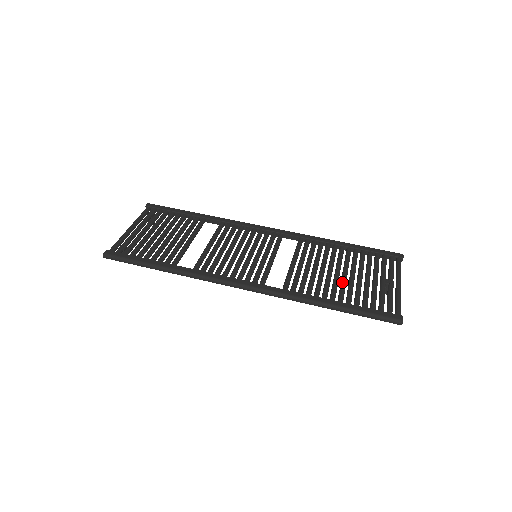
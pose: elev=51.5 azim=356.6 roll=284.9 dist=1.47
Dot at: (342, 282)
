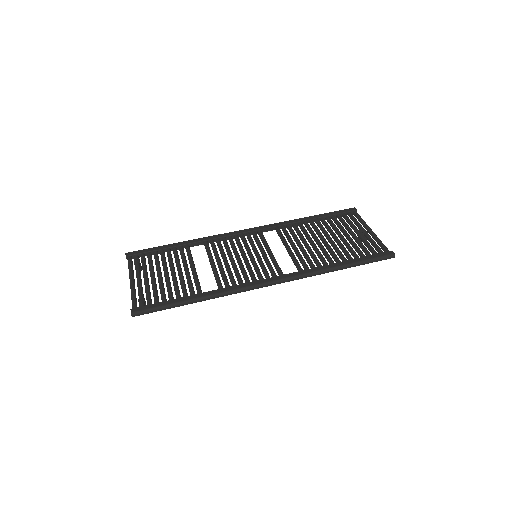
Dot at: (334, 246)
